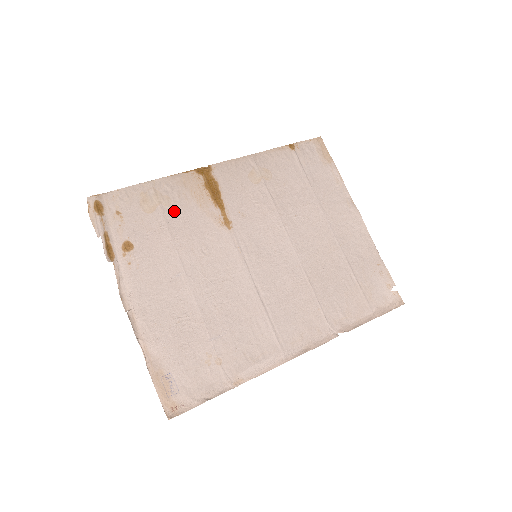
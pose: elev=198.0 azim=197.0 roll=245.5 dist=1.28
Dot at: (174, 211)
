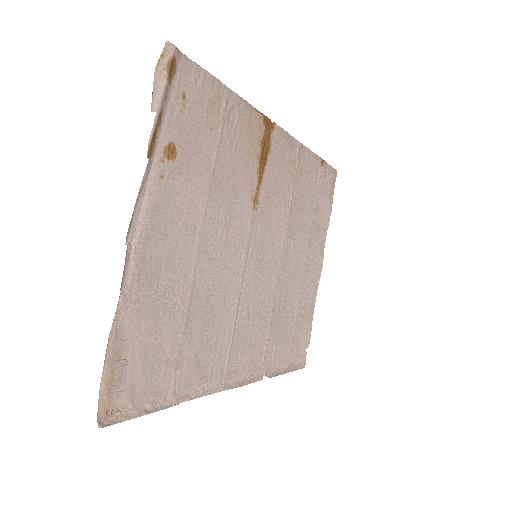
Dot at: (228, 147)
